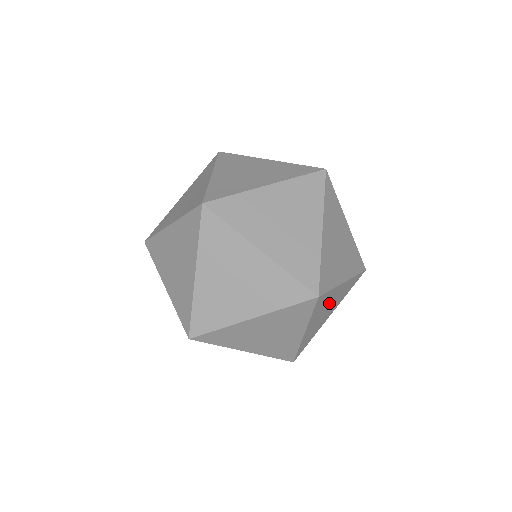
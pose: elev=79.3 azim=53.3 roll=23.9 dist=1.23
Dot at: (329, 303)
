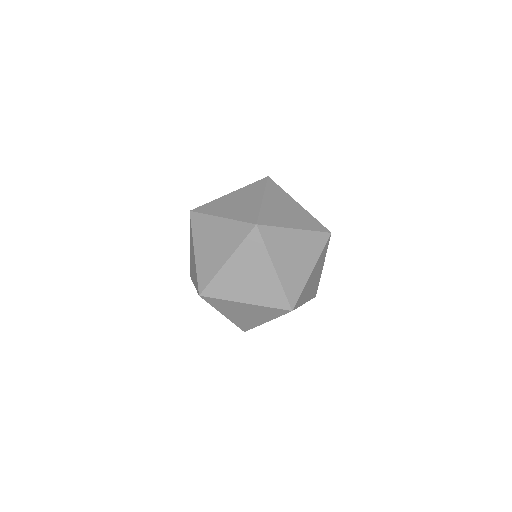
Dot at: occluded
